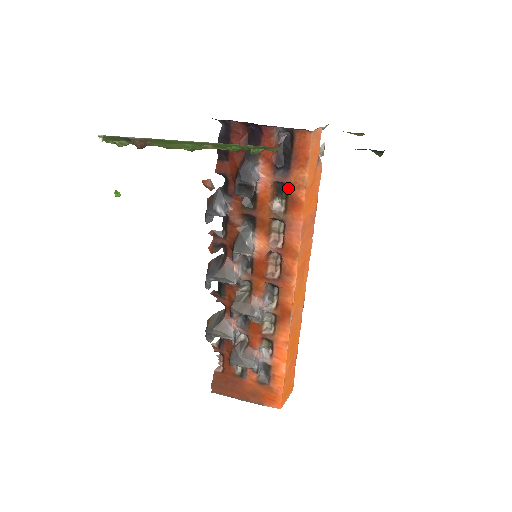
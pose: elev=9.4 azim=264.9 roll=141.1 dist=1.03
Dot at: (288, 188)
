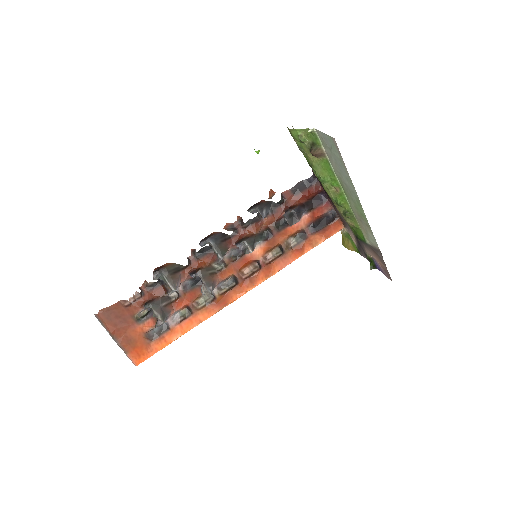
Dot at: (305, 239)
